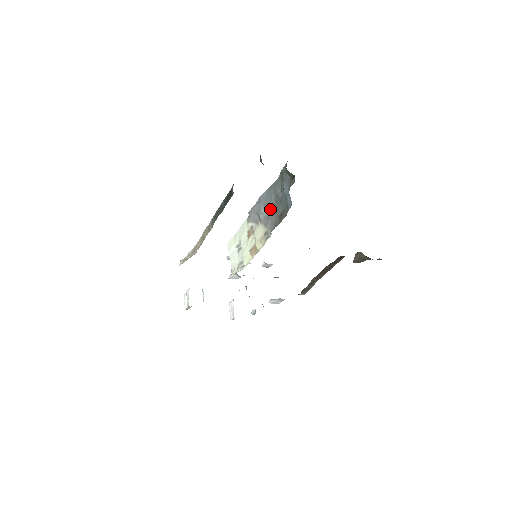
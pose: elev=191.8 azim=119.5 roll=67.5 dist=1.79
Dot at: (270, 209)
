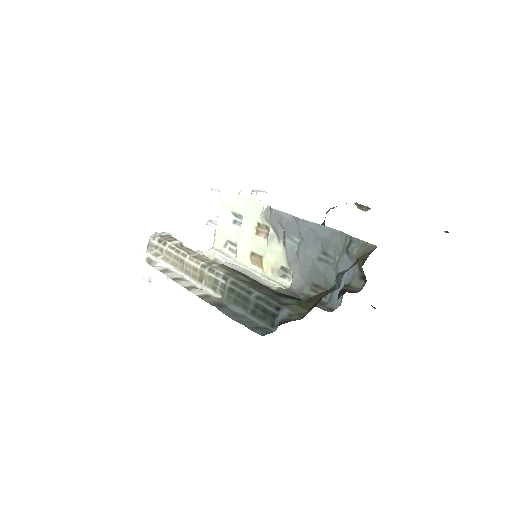
Dot at: (306, 255)
